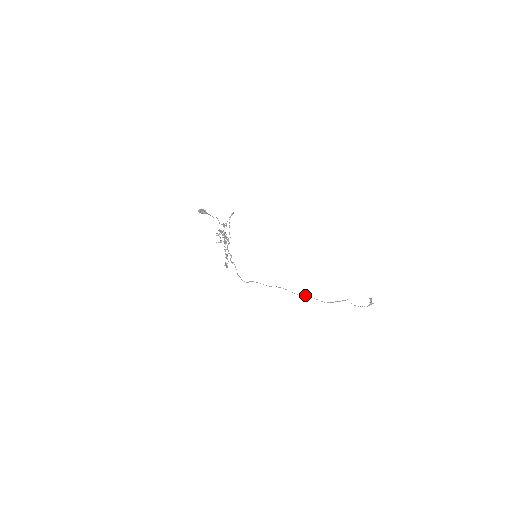
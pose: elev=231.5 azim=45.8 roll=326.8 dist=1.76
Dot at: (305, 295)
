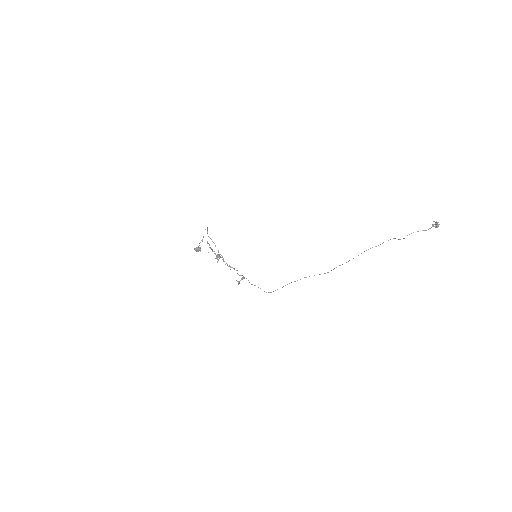
Dot at: occluded
